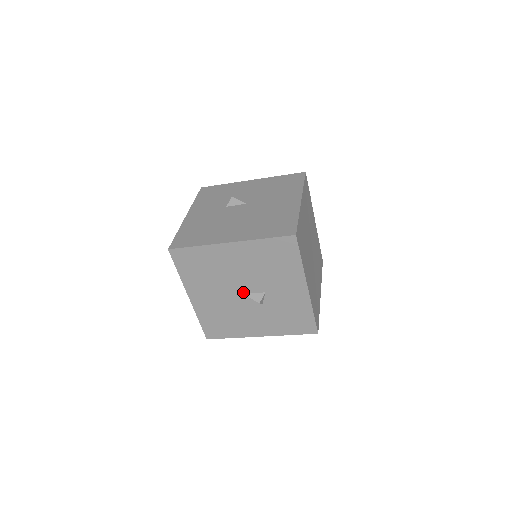
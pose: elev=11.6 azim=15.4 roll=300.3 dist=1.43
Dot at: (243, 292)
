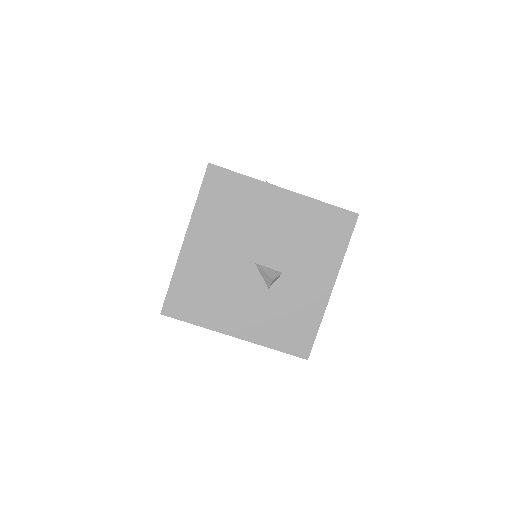
Dot at: (257, 261)
